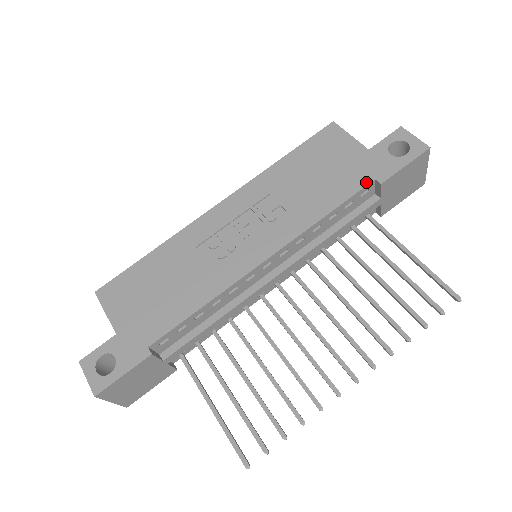
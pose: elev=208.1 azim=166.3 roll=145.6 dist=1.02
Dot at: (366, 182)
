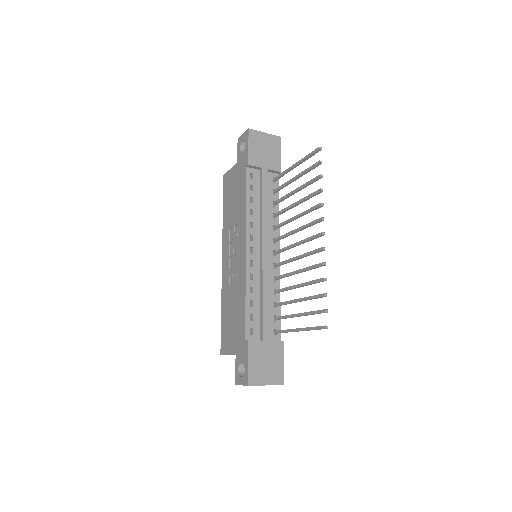
Dot at: (245, 173)
